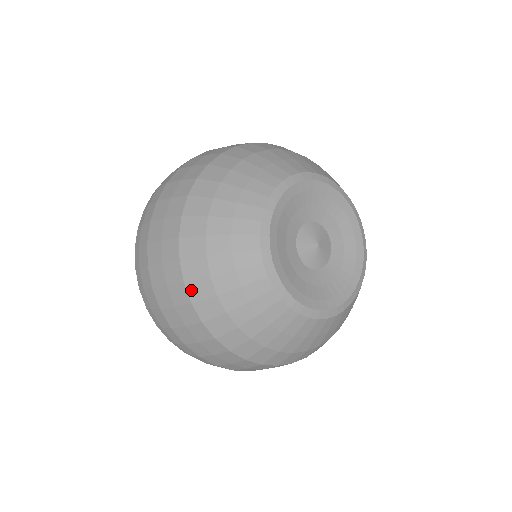
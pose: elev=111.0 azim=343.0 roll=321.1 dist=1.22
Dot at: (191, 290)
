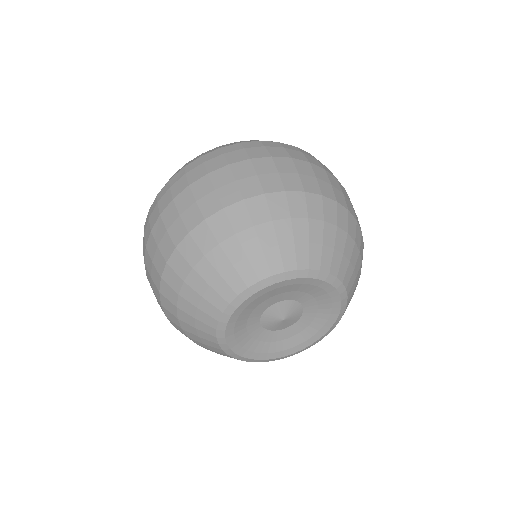
Dot at: (163, 300)
